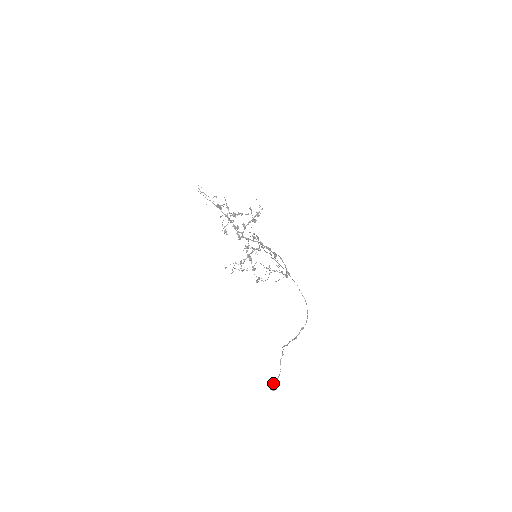
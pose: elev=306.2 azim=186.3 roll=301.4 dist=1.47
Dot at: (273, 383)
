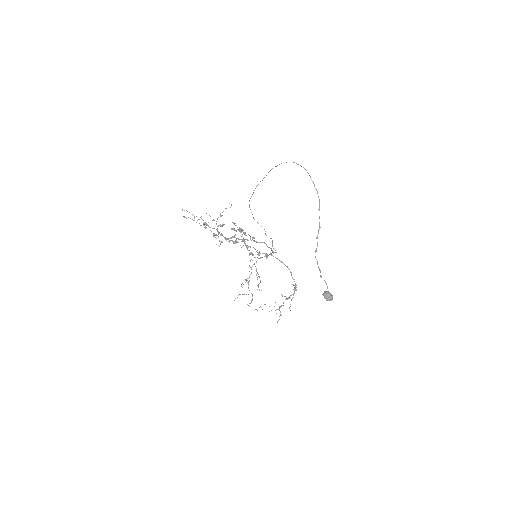
Dot at: (325, 291)
